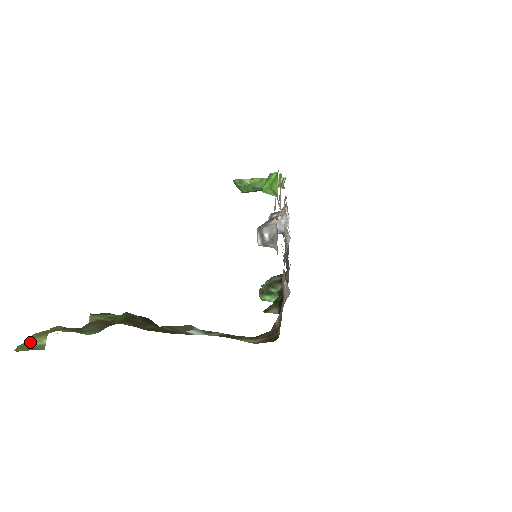
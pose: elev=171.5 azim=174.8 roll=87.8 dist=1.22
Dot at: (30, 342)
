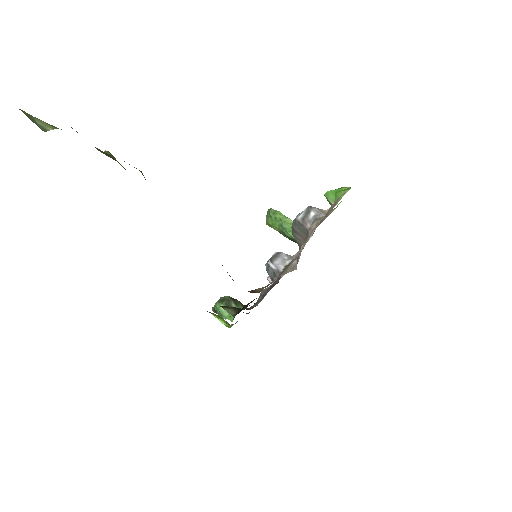
Dot at: (36, 119)
